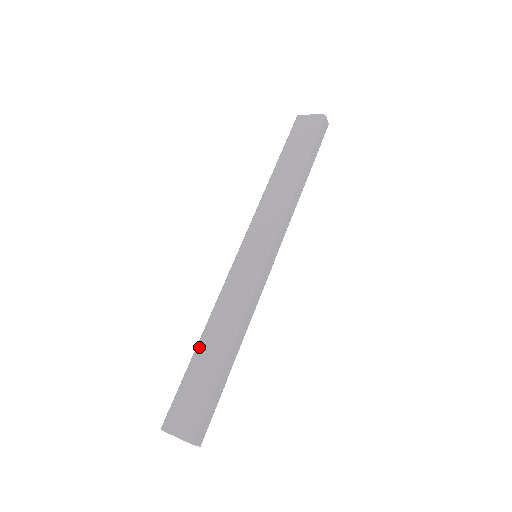
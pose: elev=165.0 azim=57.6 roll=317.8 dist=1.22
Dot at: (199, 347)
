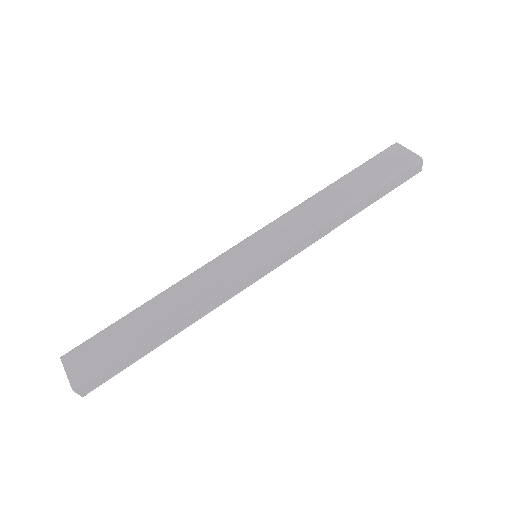
Dot at: (144, 306)
